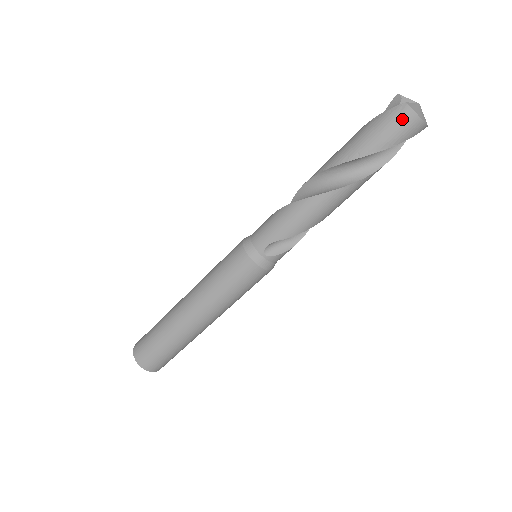
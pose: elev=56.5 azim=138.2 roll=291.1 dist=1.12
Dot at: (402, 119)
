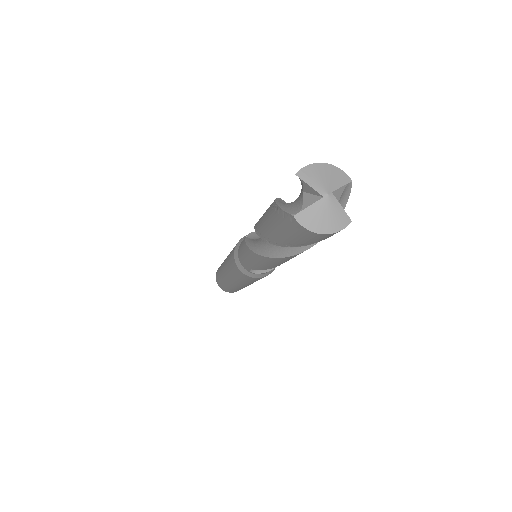
Dot at: (299, 232)
